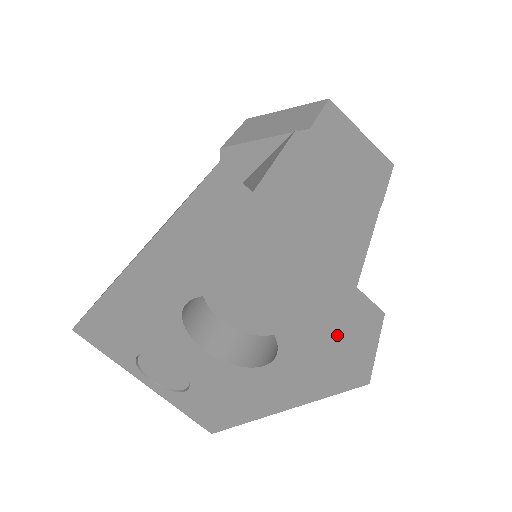
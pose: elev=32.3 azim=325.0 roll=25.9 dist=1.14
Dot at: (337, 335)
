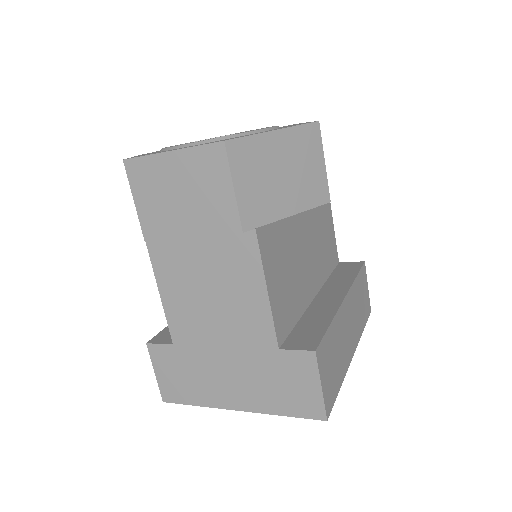
Dot at: (285, 402)
